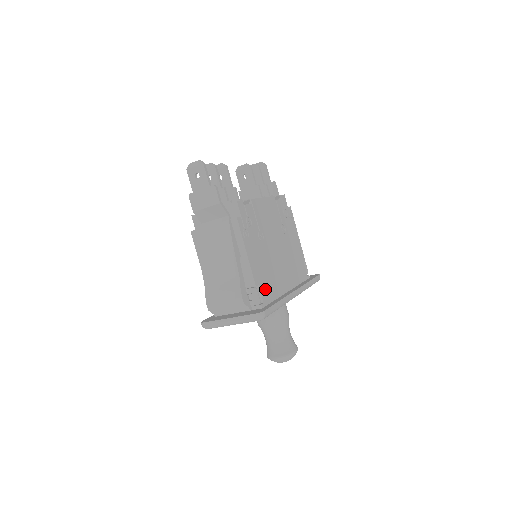
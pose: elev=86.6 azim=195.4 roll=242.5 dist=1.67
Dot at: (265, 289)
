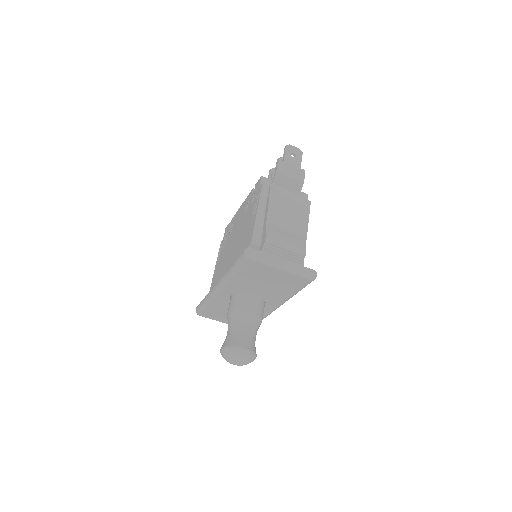
Dot at: occluded
